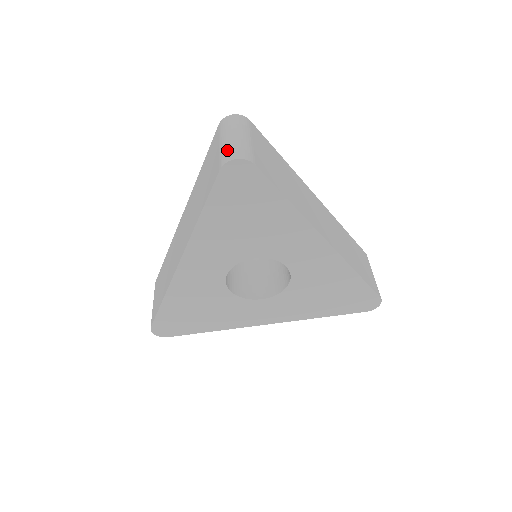
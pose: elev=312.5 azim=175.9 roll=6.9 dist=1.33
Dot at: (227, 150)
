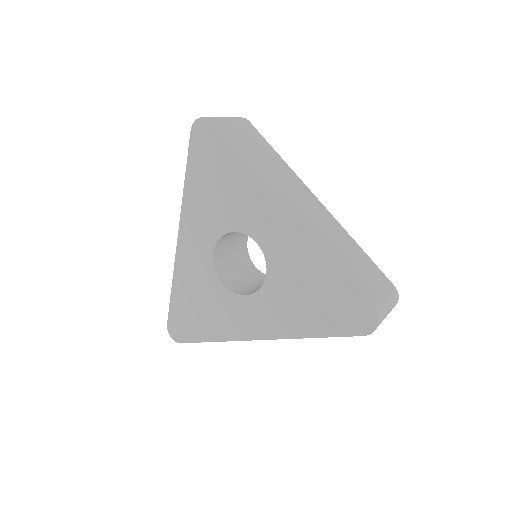
Dot at: occluded
